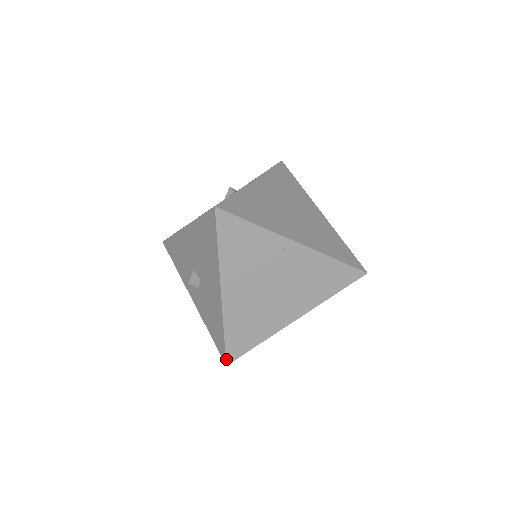
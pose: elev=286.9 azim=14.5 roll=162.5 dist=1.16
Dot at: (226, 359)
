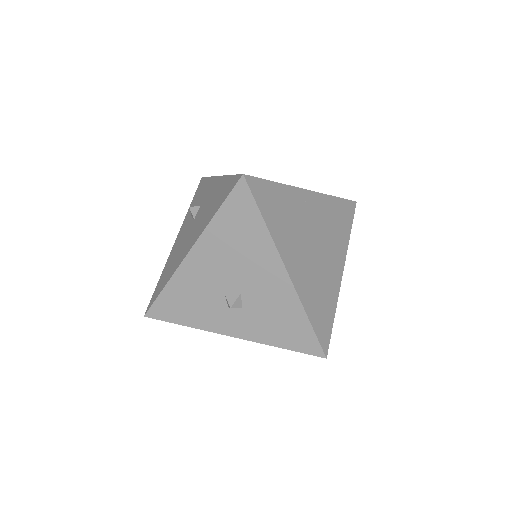
Dot at: (323, 350)
